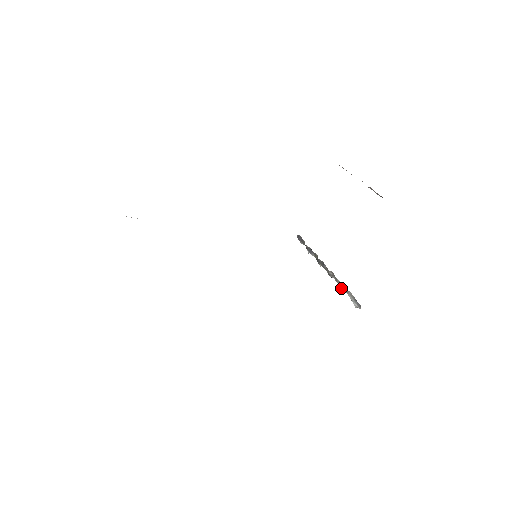
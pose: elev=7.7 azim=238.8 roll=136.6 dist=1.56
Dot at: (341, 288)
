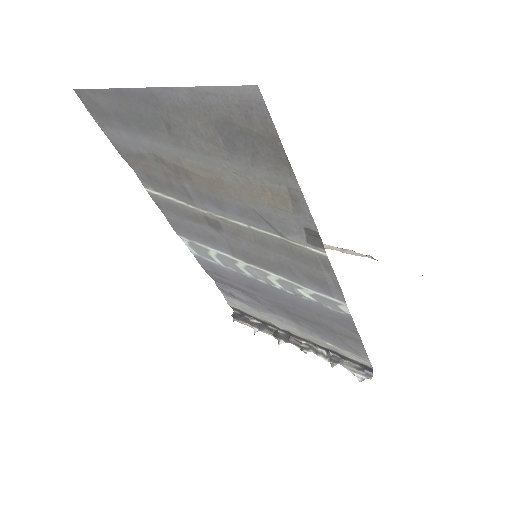
Dot at: (328, 360)
